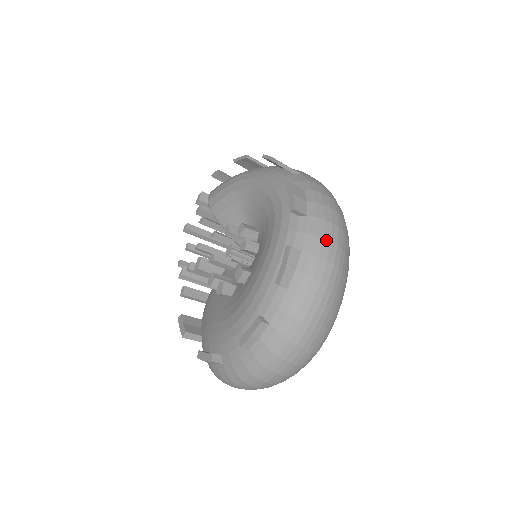
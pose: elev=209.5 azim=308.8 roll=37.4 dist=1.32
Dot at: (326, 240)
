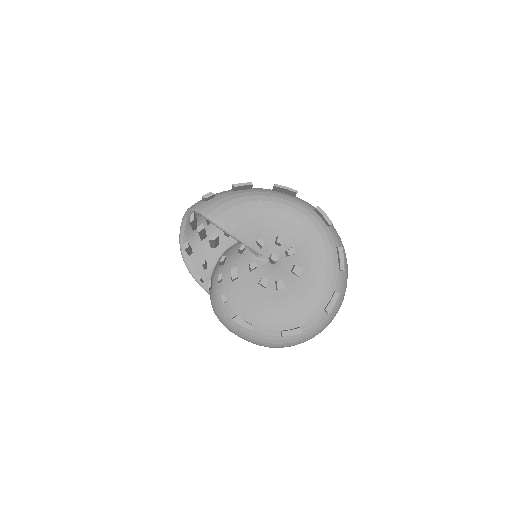
Dot at: (340, 238)
